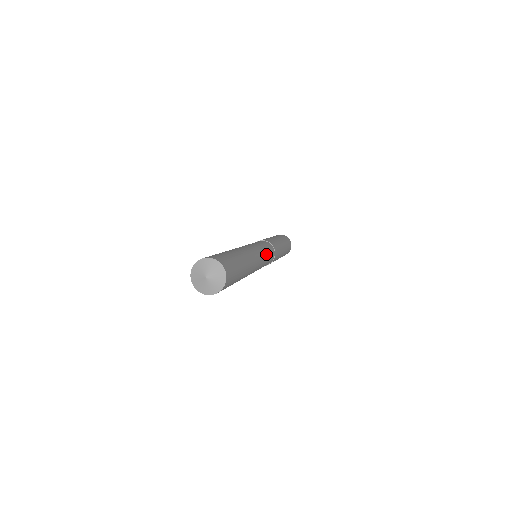
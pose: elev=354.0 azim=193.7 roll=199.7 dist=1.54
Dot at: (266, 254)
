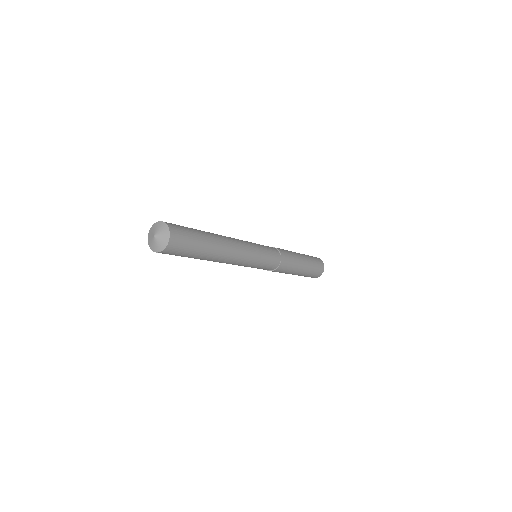
Dot at: (259, 260)
